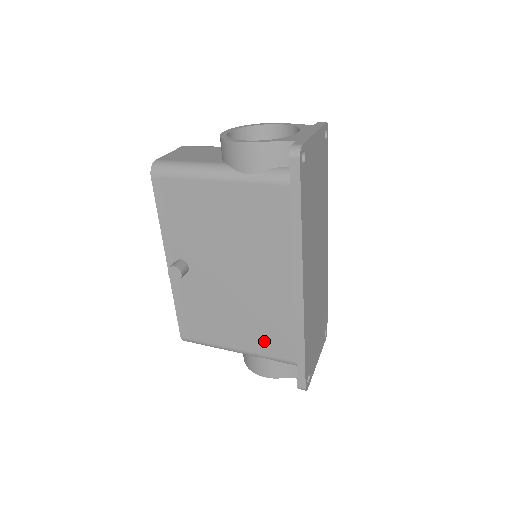
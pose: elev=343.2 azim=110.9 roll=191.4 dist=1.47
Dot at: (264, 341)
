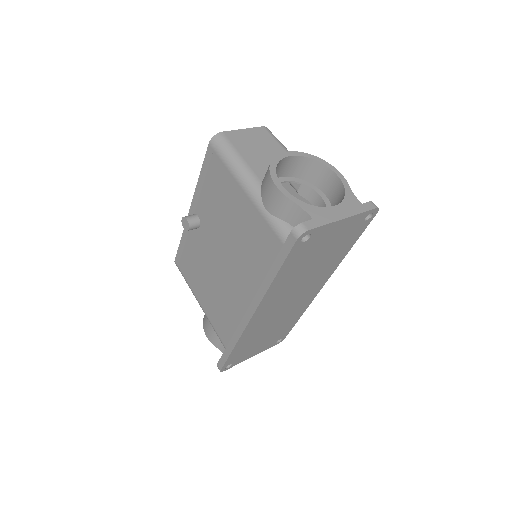
Dot at: (217, 318)
